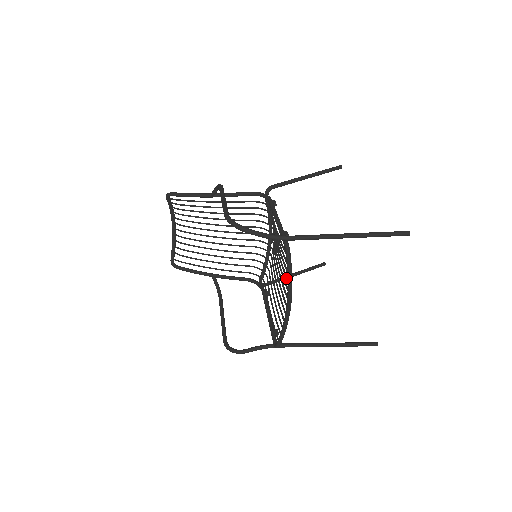
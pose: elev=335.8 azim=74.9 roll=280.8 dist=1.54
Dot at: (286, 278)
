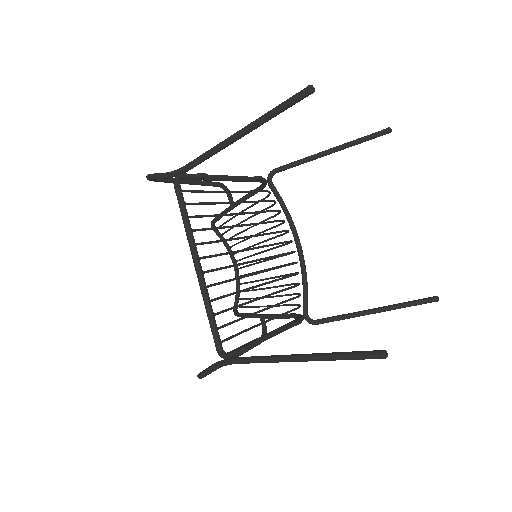
Dot at: (198, 229)
